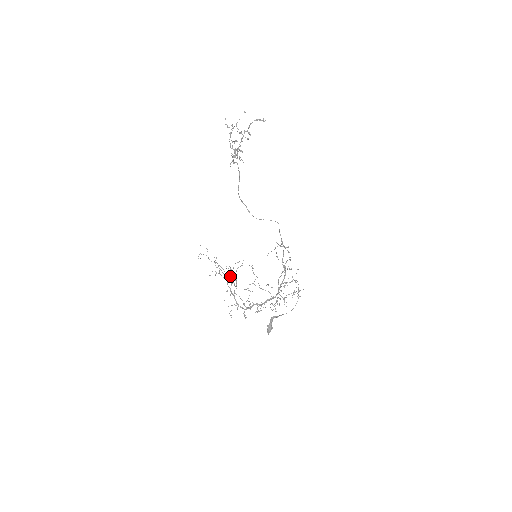
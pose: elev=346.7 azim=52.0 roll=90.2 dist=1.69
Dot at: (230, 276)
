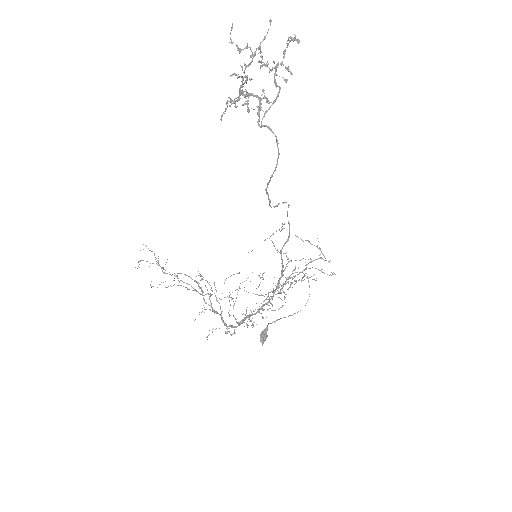
Dot at: occluded
